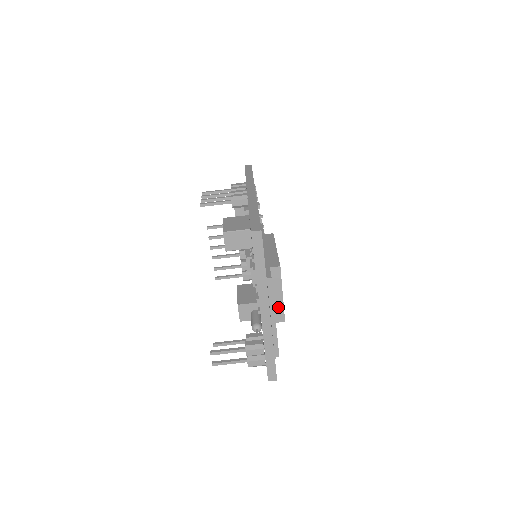
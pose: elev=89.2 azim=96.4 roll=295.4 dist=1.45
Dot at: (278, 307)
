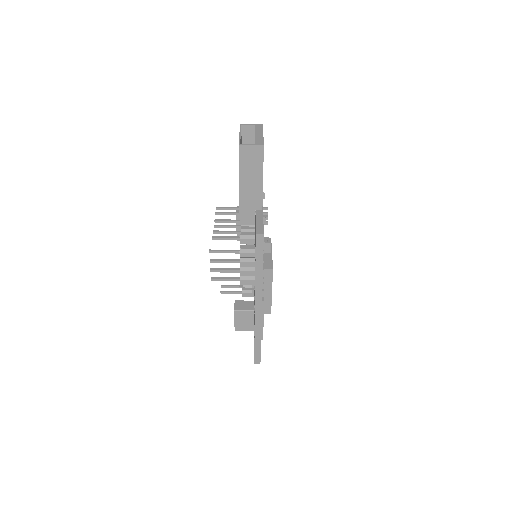
Dot at: occluded
